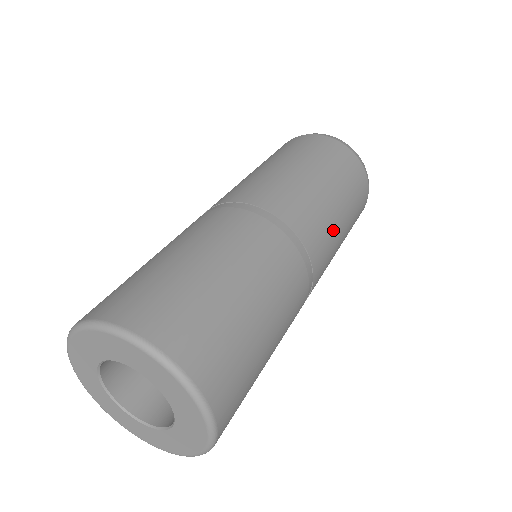
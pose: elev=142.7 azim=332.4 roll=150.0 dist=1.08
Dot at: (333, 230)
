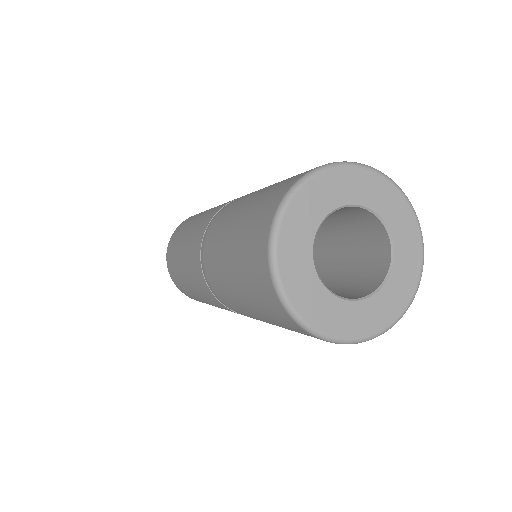
Dot at: occluded
